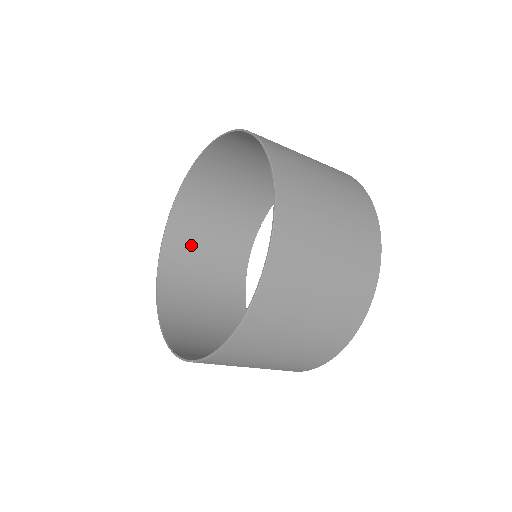
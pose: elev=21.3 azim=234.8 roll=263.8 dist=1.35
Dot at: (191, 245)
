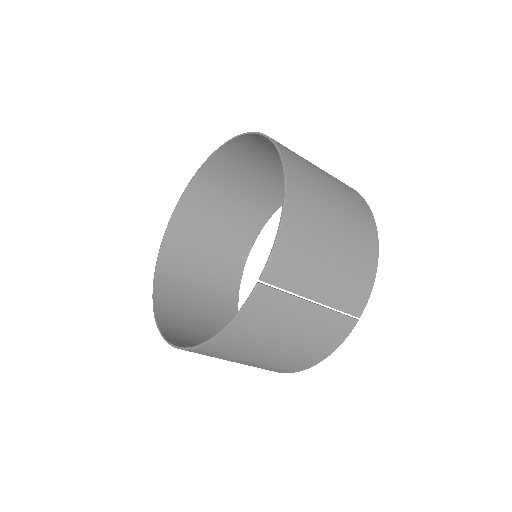
Dot at: (184, 322)
